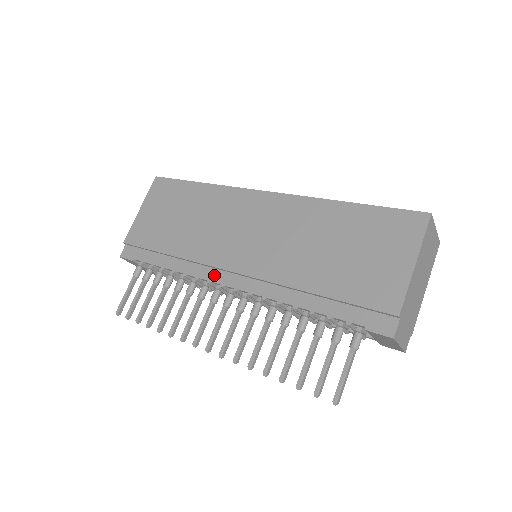
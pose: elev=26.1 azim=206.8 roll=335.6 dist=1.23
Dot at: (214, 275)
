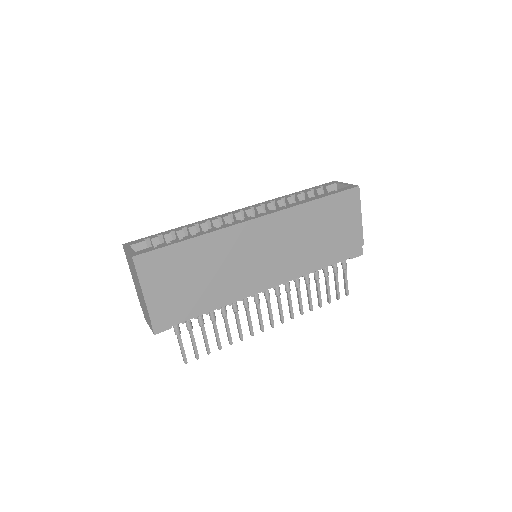
Dot at: (254, 290)
